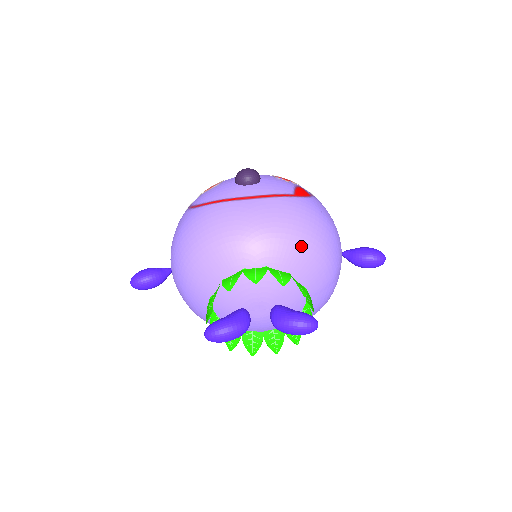
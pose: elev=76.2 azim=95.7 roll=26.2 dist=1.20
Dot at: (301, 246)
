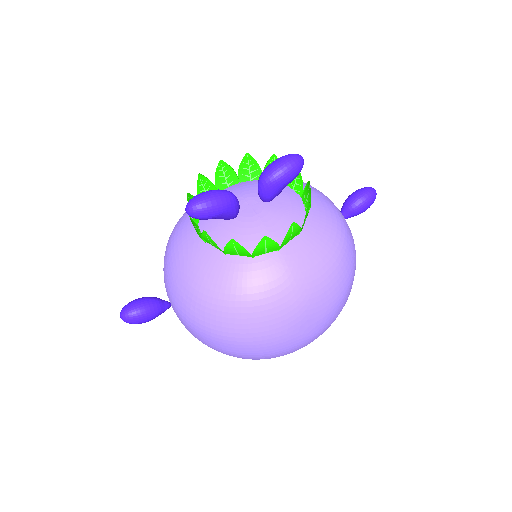
Dot at: occluded
